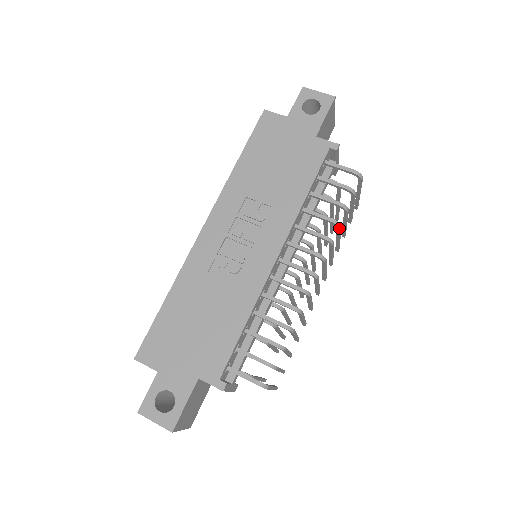
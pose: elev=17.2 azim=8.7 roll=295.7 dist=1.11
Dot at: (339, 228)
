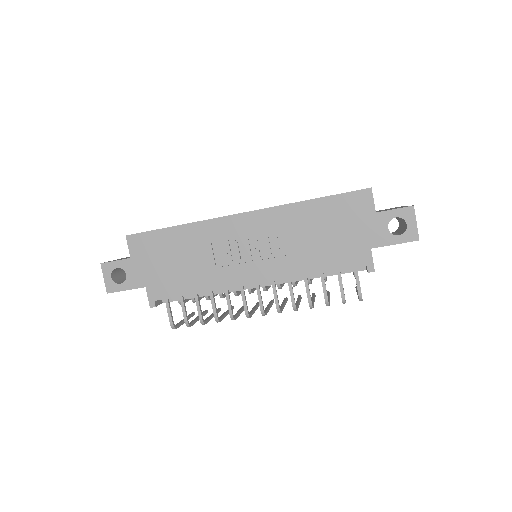
Dot at: (310, 308)
